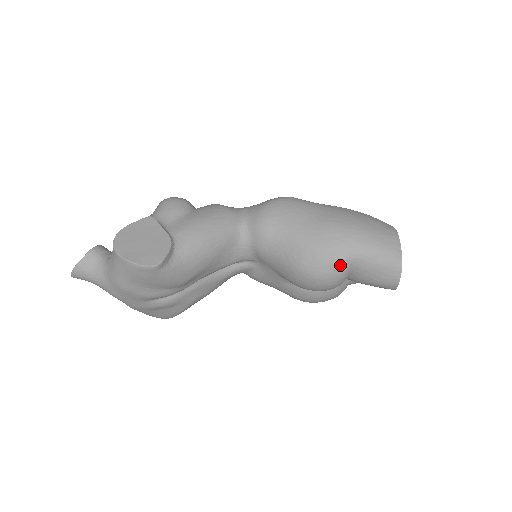
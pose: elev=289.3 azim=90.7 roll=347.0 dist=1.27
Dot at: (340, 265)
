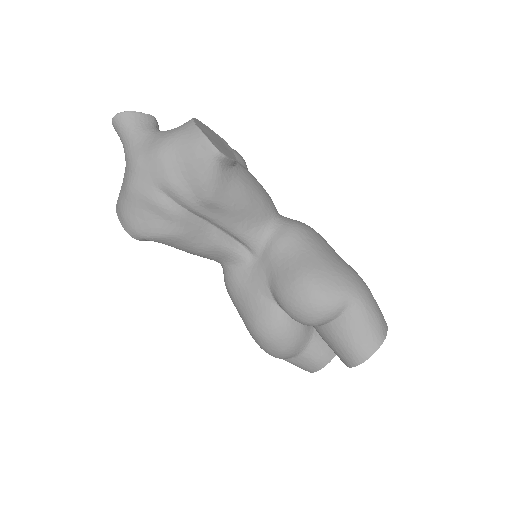
Dot at: (342, 297)
